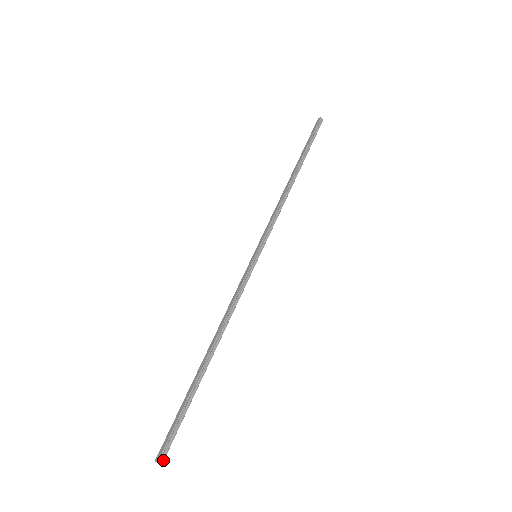
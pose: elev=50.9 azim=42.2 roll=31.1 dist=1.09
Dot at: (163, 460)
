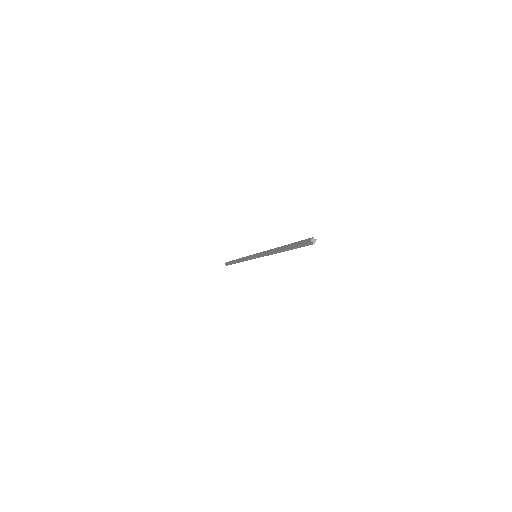
Dot at: (315, 239)
